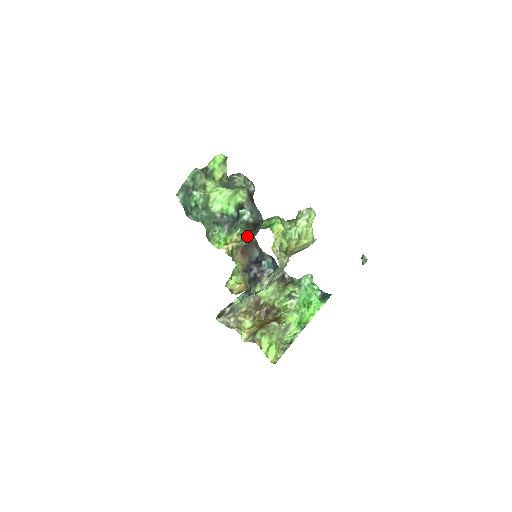
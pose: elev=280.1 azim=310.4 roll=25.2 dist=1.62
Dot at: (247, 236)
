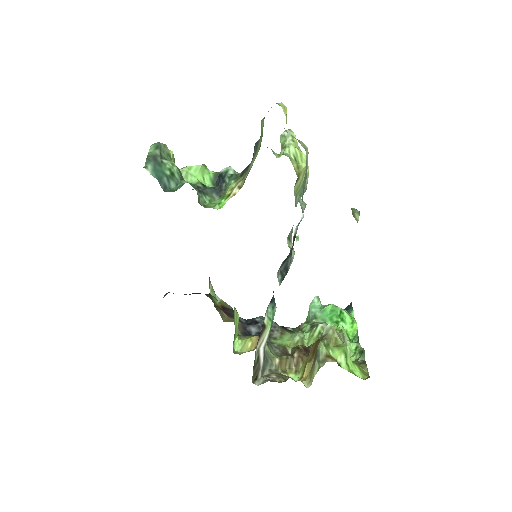
Dot at: (248, 167)
